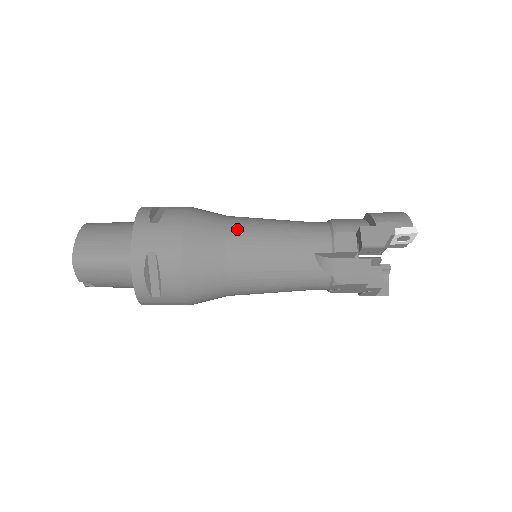
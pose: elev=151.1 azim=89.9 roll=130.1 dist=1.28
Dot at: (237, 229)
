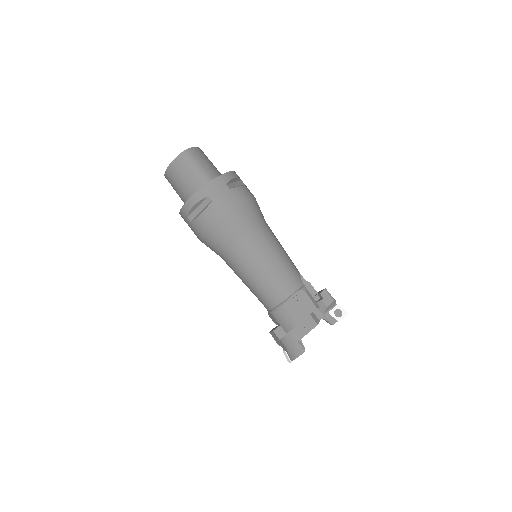
Dot at: (228, 260)
